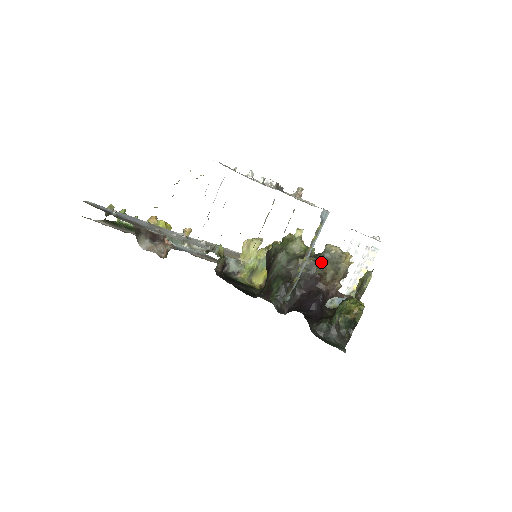
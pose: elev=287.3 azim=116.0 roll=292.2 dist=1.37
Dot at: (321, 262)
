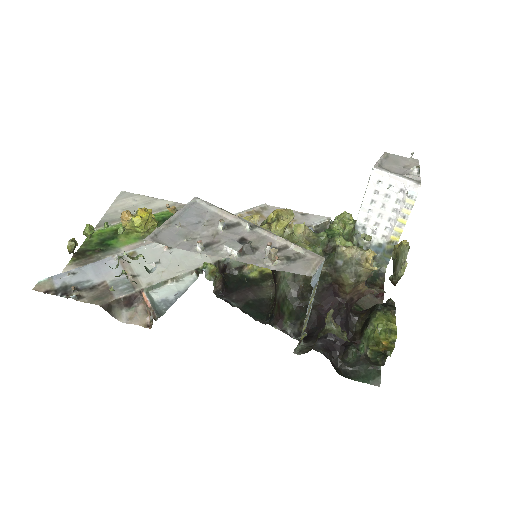
Dot at: (329, 314)
